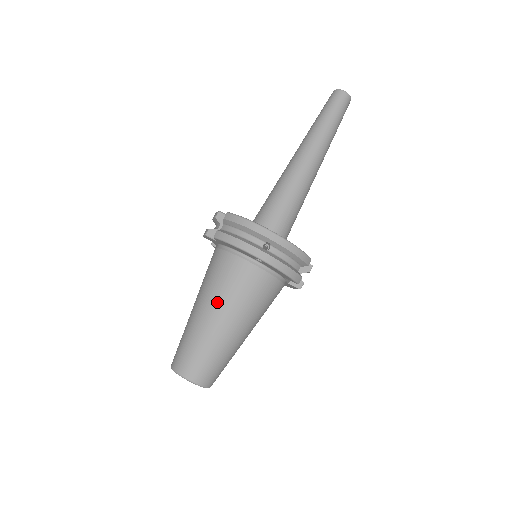
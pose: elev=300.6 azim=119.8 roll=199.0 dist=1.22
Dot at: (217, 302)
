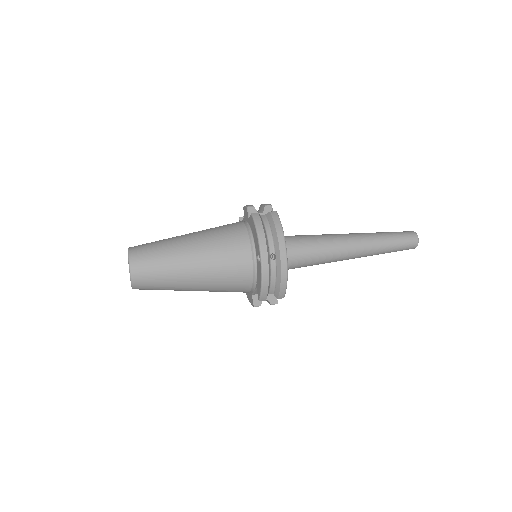
Dot at: (205, 249)
